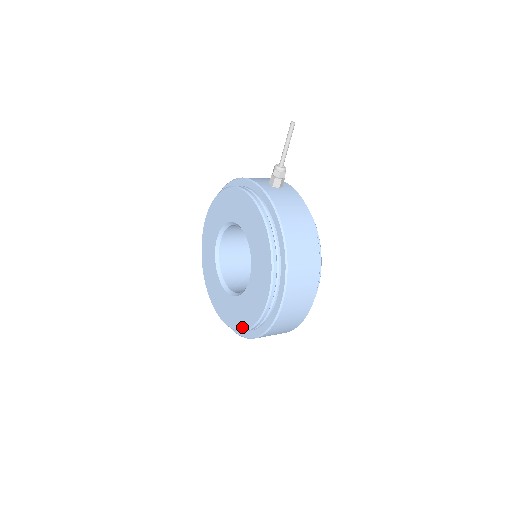
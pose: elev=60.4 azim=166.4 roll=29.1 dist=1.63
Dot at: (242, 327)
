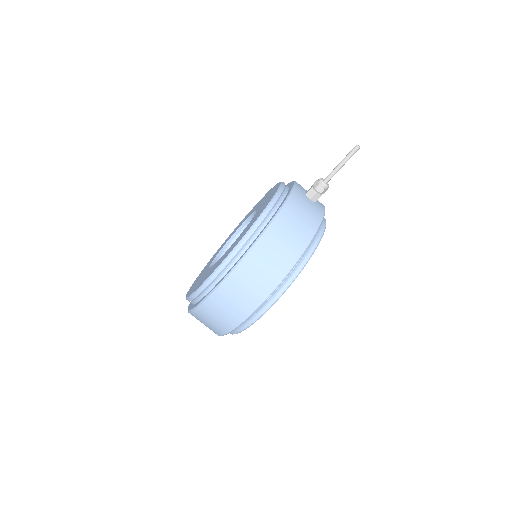
Dot at: occluded
